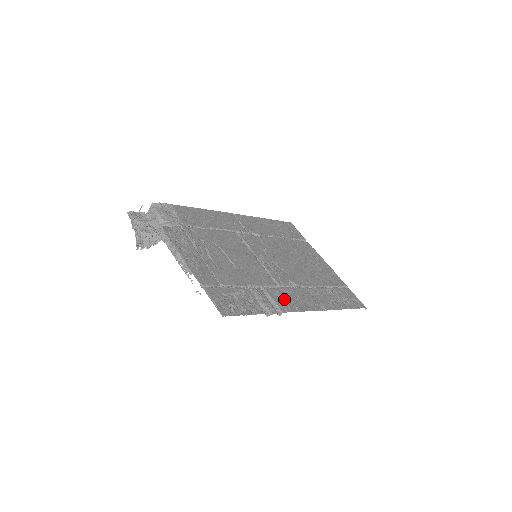
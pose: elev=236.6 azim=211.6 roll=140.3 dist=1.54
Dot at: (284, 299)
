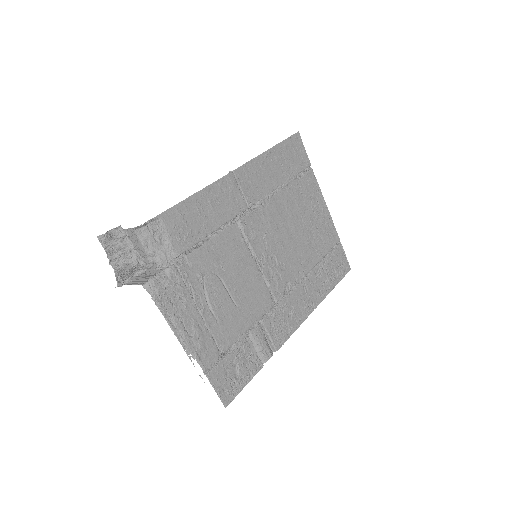
Dot at: (280, 325)
